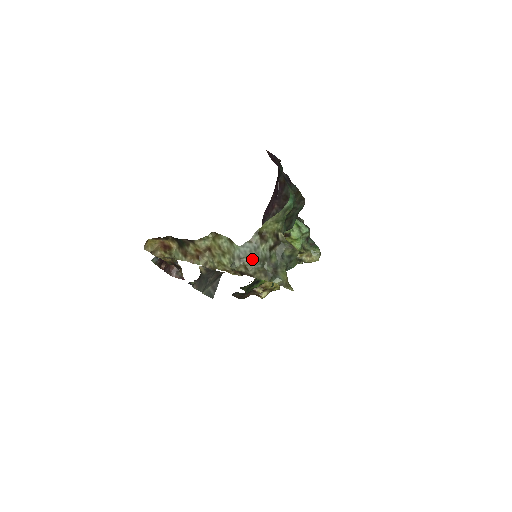
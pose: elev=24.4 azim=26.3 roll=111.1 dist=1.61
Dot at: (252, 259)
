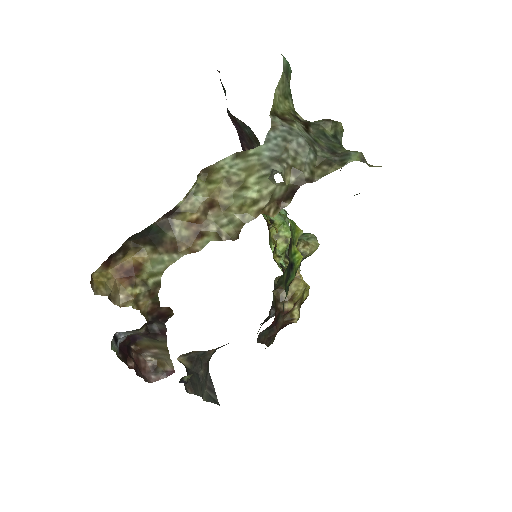
Dot at: (295, 150)
